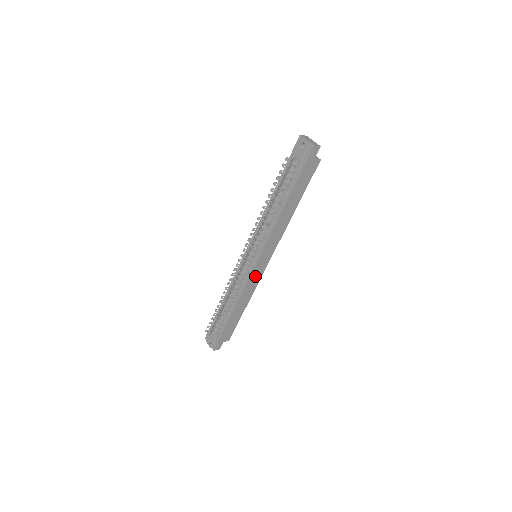
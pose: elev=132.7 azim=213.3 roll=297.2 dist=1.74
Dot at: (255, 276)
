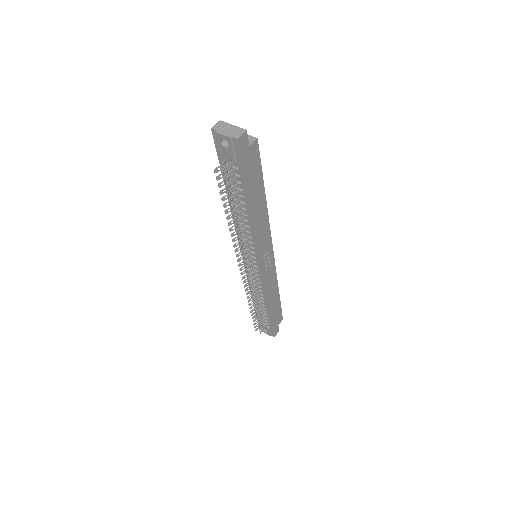
Dot at: (268, 273)
